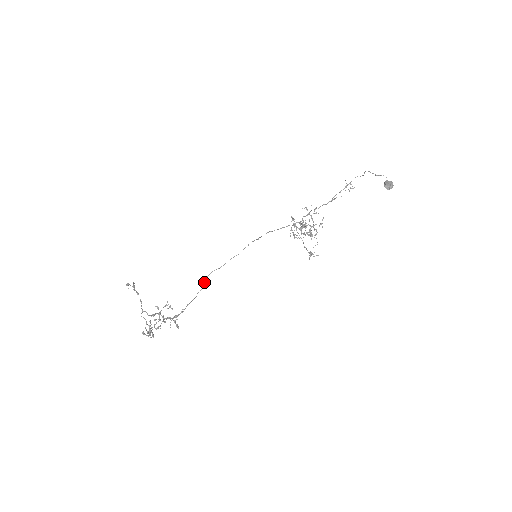
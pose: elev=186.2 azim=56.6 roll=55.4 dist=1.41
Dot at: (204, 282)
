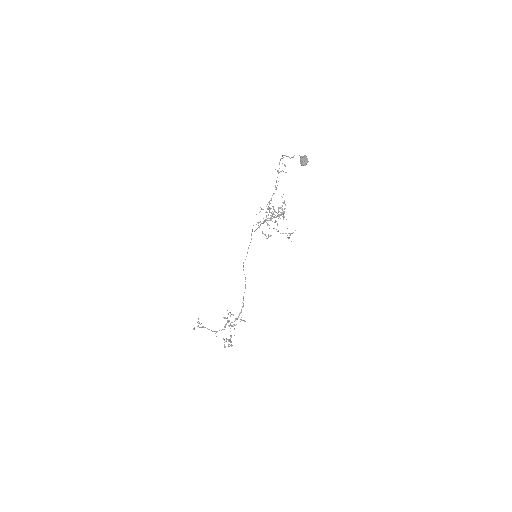
Dot at: occluded
